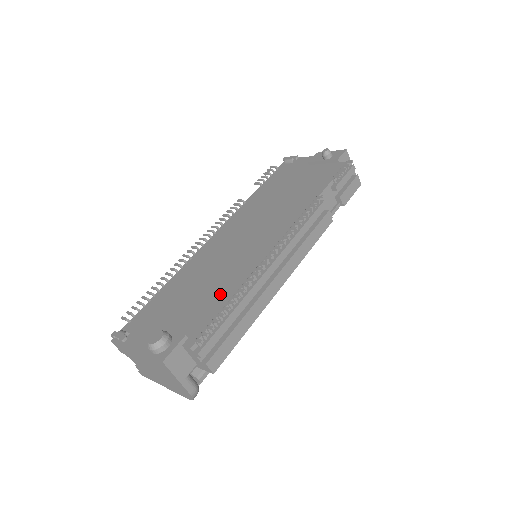
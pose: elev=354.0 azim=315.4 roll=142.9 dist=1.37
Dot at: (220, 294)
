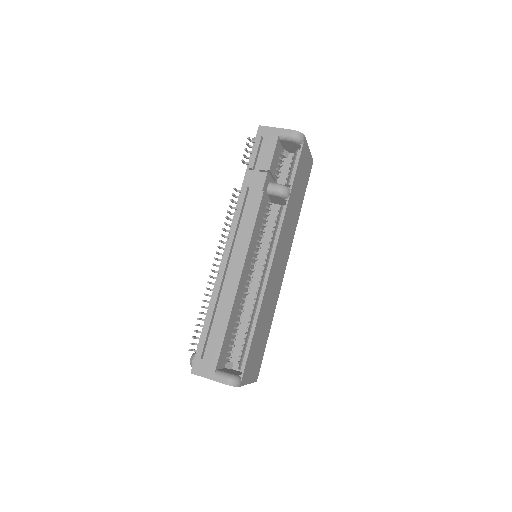
Dot at: occluded
